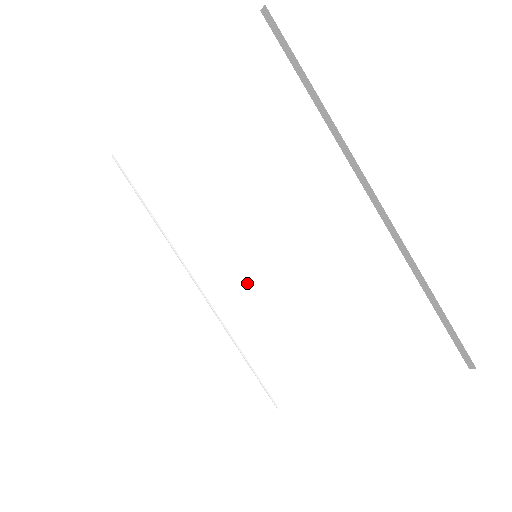
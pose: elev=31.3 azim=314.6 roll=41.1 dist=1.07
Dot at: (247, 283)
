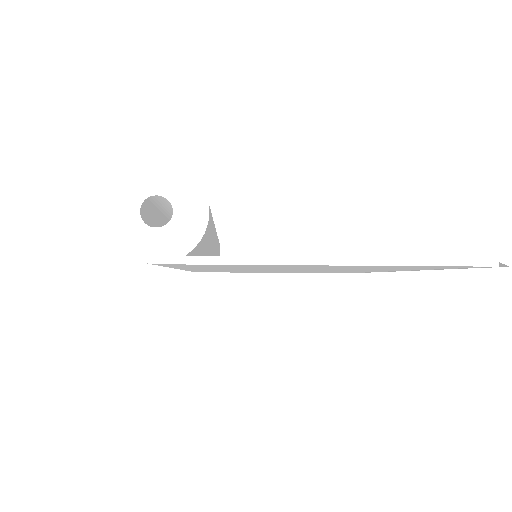
Dot at: occluded
